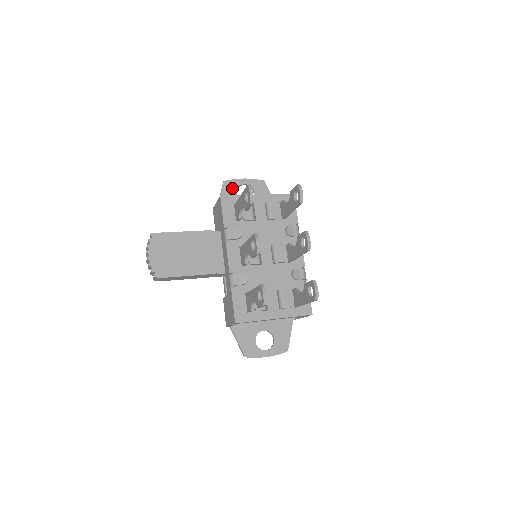
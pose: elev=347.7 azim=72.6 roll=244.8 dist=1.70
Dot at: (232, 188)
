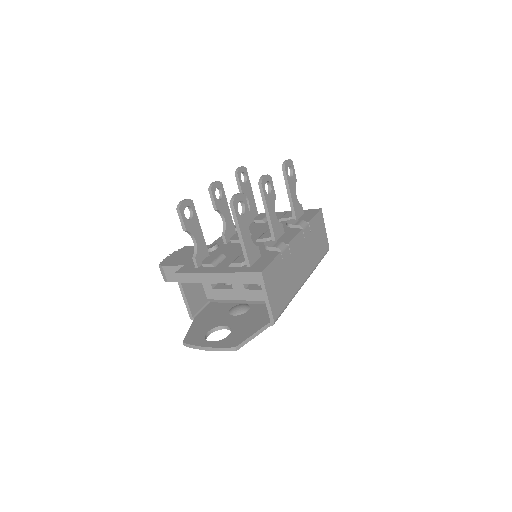
Dot at: occluded
